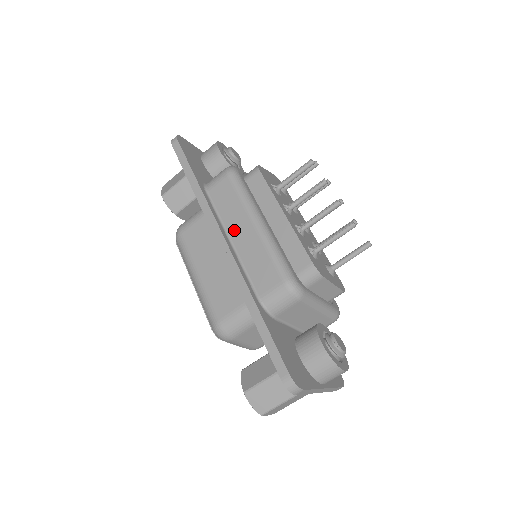
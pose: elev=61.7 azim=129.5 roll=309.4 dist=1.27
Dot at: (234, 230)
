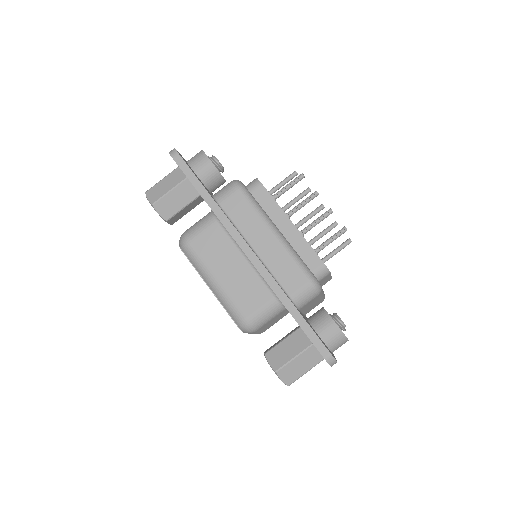
Dot at: (255, 241)
